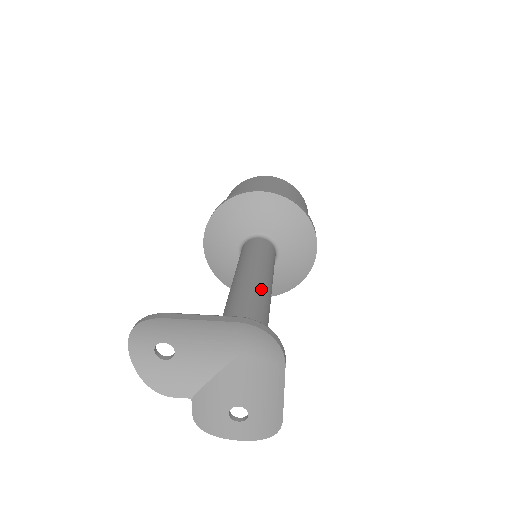
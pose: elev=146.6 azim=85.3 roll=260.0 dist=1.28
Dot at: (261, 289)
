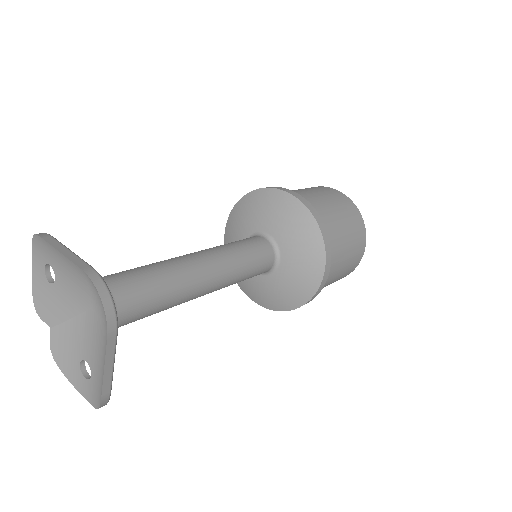
Dot at: (185, 271)
